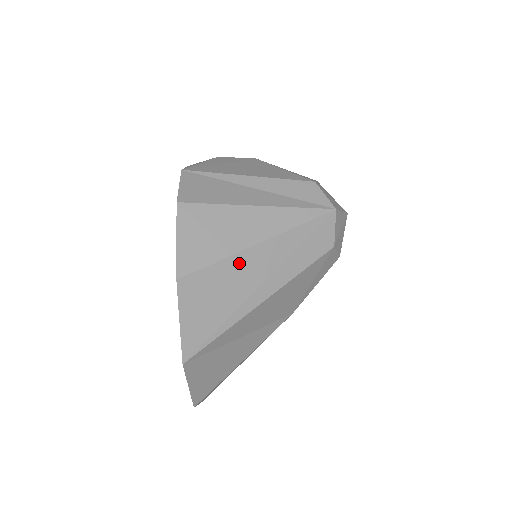
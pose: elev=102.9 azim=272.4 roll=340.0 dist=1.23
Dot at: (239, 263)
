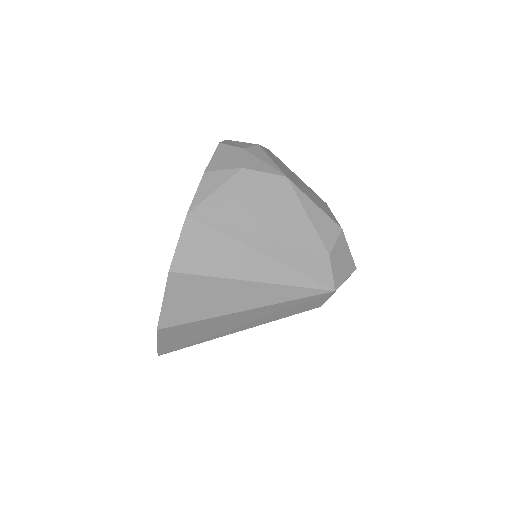
Dot at: (219, 320)
